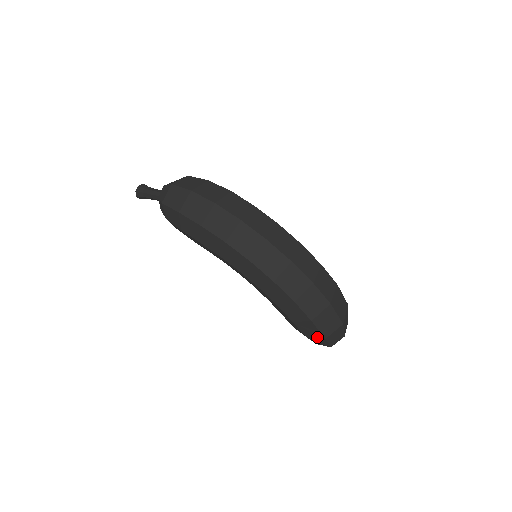
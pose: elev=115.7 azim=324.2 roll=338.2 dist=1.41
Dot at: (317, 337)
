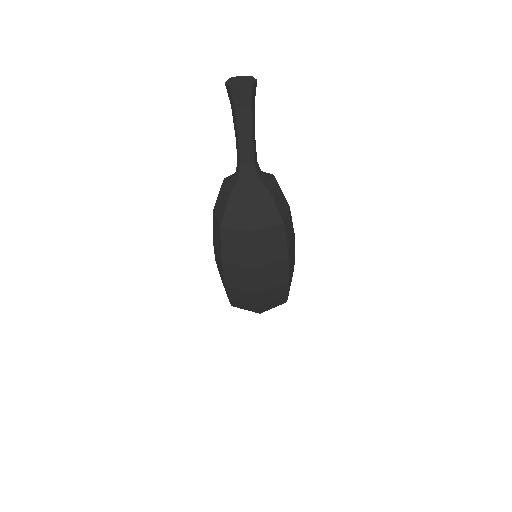
Dot at: occluded
